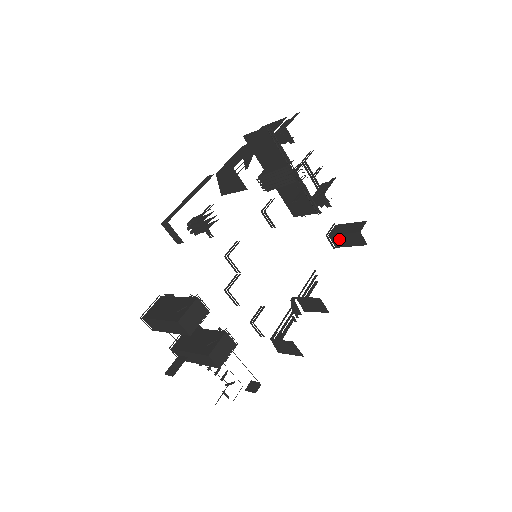
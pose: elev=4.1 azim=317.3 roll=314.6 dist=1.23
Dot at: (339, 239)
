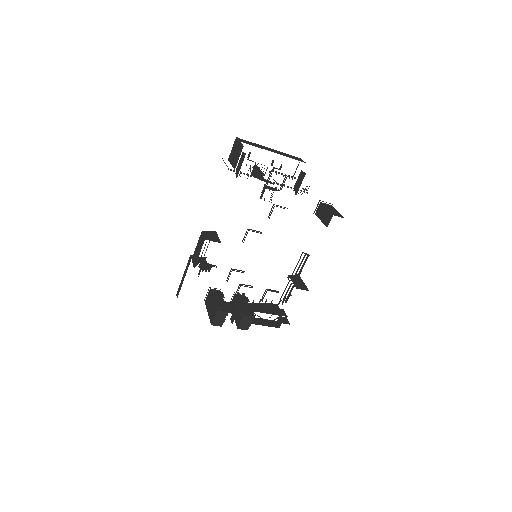
Dot at: occluded
